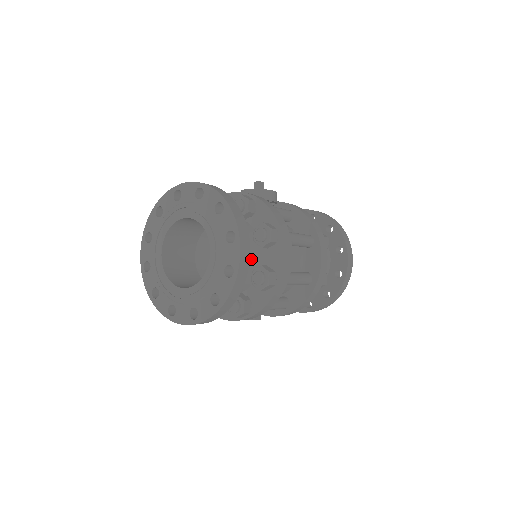
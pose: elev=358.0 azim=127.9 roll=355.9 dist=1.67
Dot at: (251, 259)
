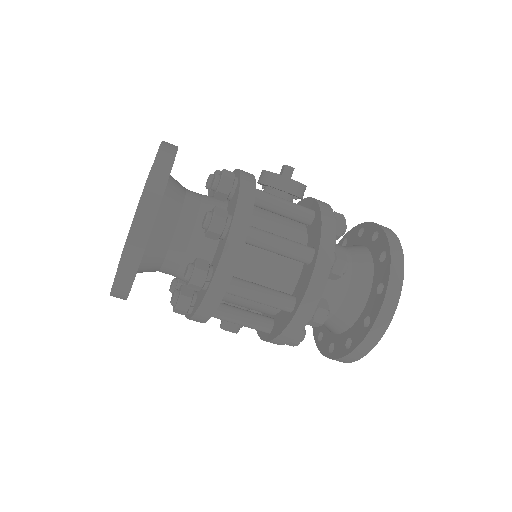
Dot at: (198, 248)
